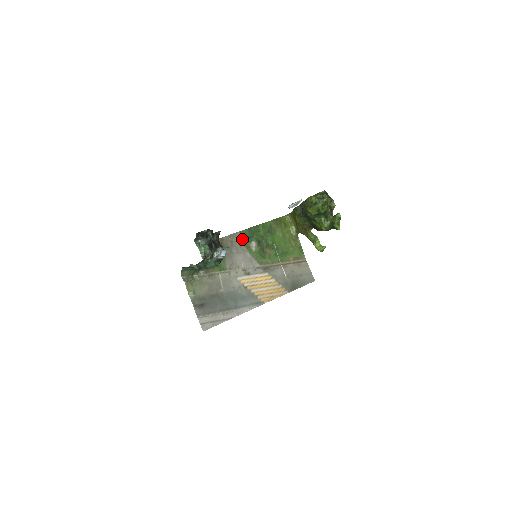
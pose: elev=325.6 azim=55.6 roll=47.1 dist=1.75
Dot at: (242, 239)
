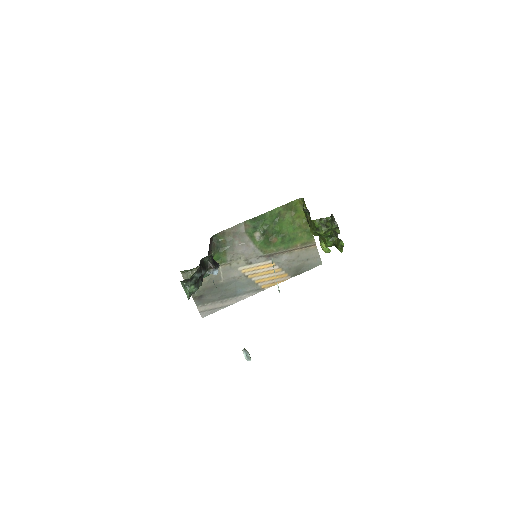
Dot at: (246, 229)
